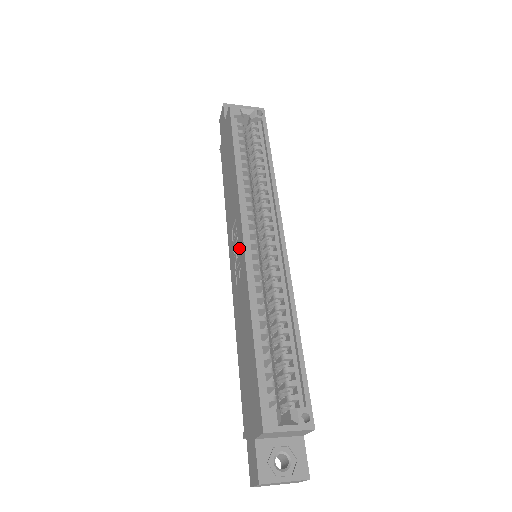
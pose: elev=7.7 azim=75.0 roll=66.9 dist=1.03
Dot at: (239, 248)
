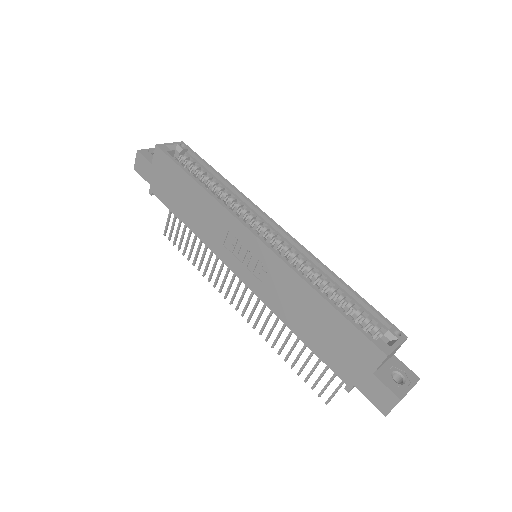
Dot at: (252, 249)
